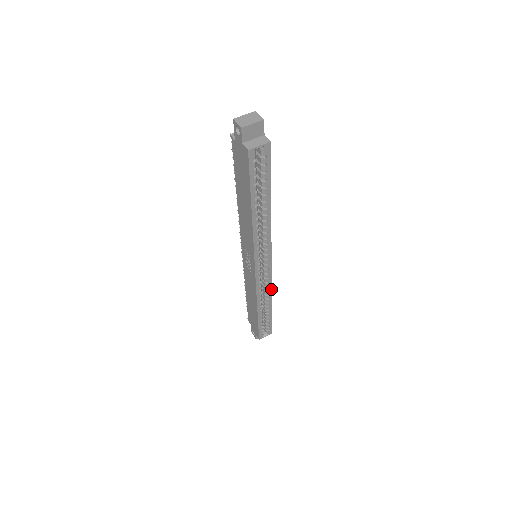
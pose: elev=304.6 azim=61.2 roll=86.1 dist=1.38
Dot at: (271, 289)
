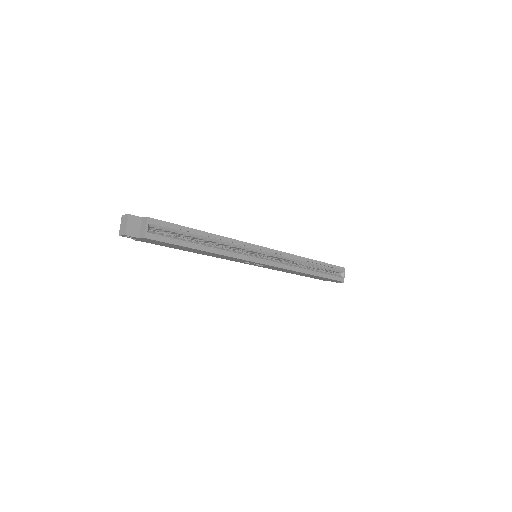
Dot at: (295, 256)
